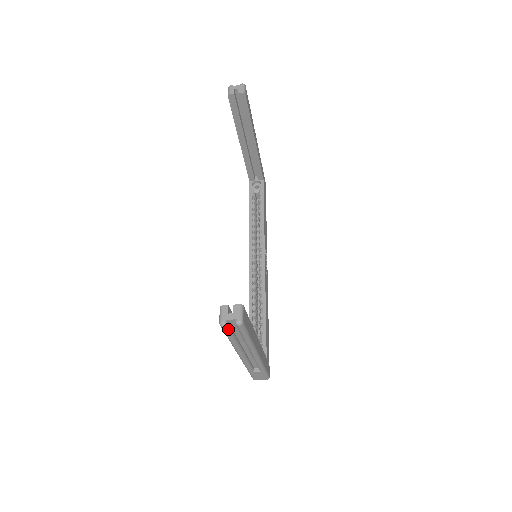
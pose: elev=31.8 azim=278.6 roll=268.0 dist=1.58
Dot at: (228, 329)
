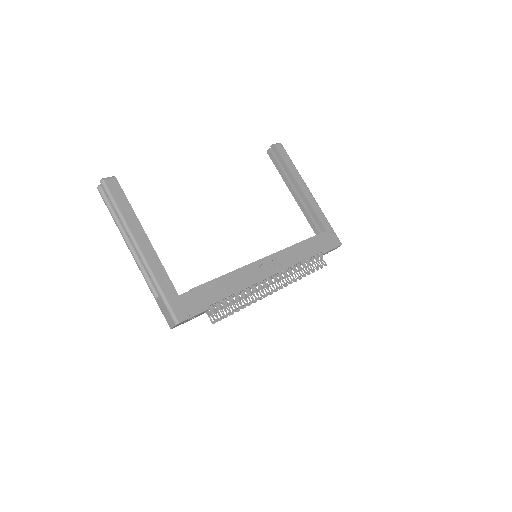
Dot at: (102, 194)
